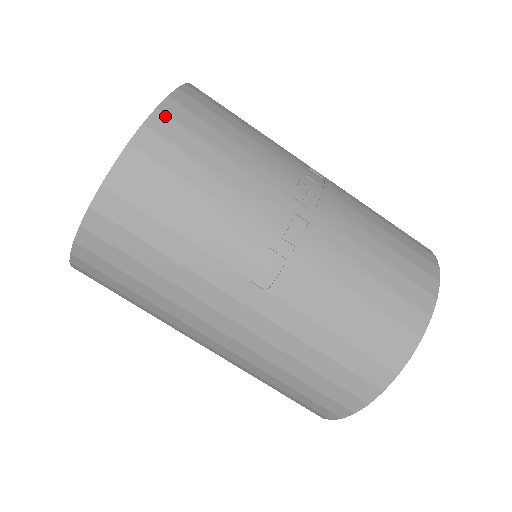
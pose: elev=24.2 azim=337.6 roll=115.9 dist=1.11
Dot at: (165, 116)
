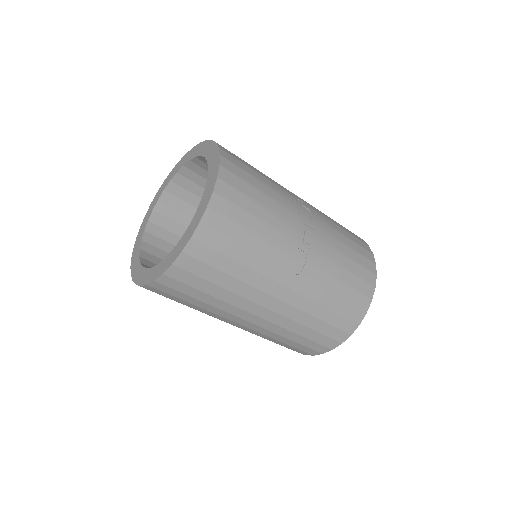
Dot at: (226, 170)
